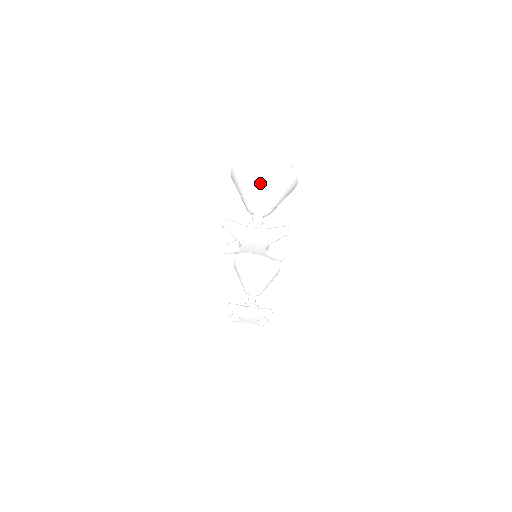
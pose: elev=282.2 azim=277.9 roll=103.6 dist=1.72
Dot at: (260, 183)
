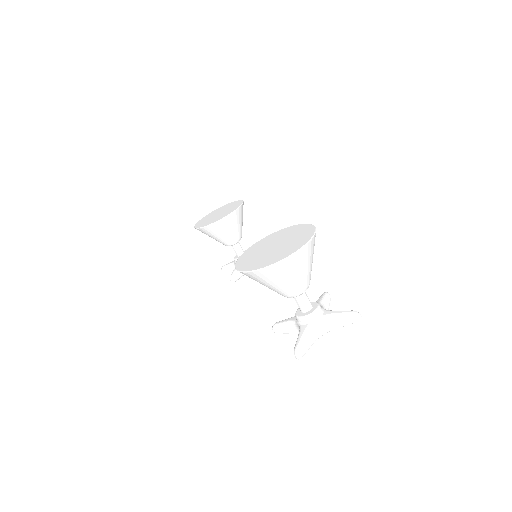
Dot at: (295, 279)
